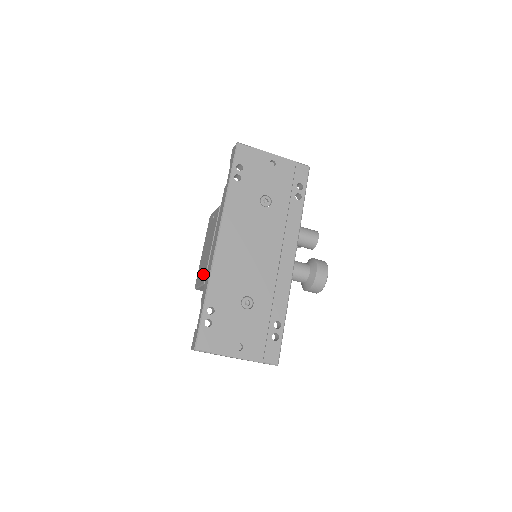
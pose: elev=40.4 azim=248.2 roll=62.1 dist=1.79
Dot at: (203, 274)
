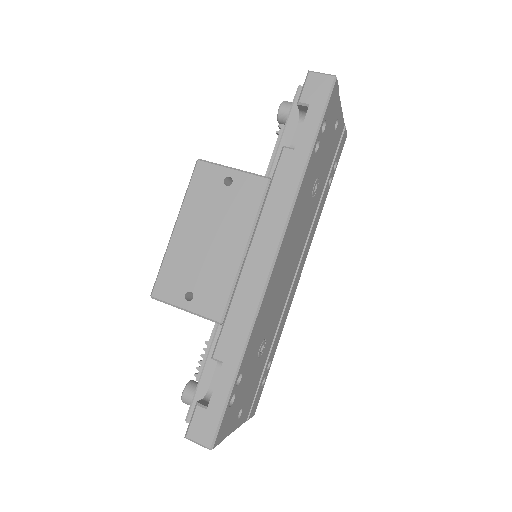
Dot at: (209, 298)
